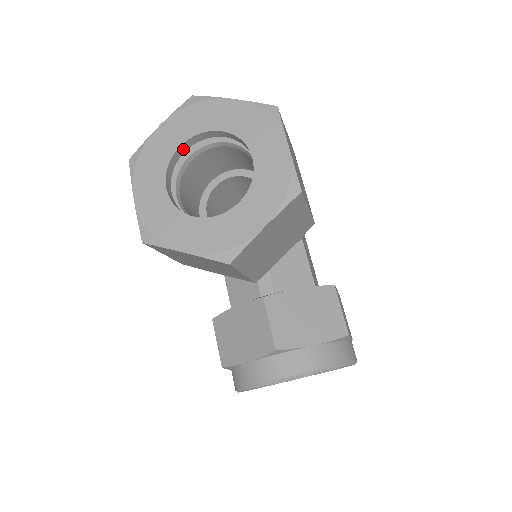
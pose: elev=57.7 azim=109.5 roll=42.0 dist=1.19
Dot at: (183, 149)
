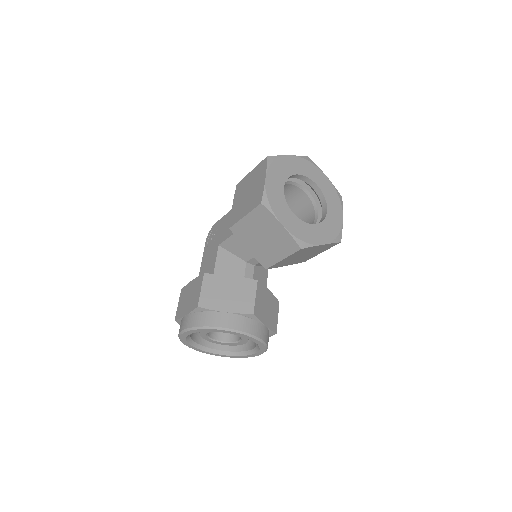
Dot at: (294, 176)
